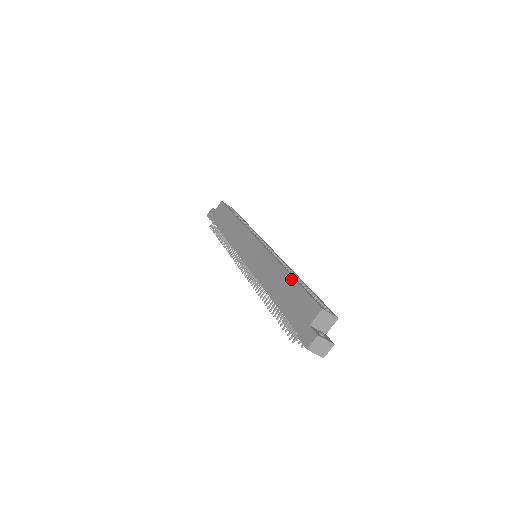
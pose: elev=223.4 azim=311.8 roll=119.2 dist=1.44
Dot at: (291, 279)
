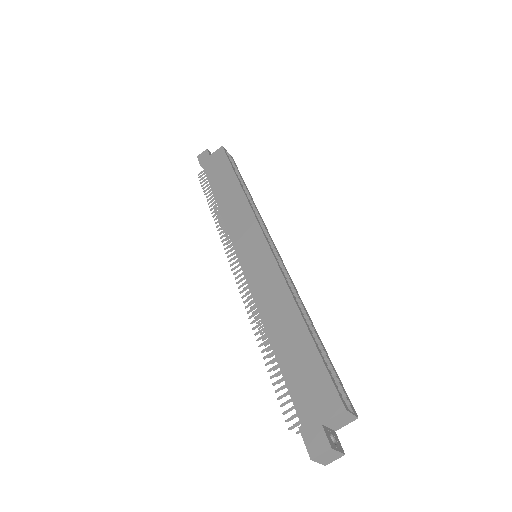
Dot at: (305, 332)
